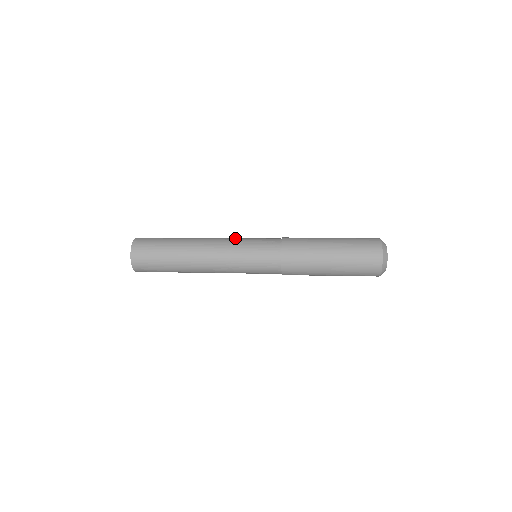
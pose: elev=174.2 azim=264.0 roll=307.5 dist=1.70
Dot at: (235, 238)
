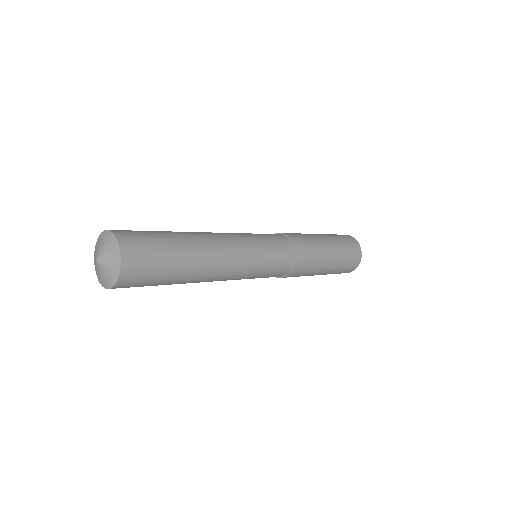
Dot at: occluded
